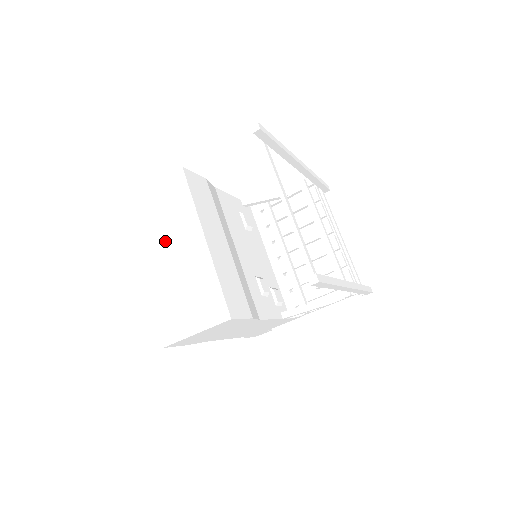
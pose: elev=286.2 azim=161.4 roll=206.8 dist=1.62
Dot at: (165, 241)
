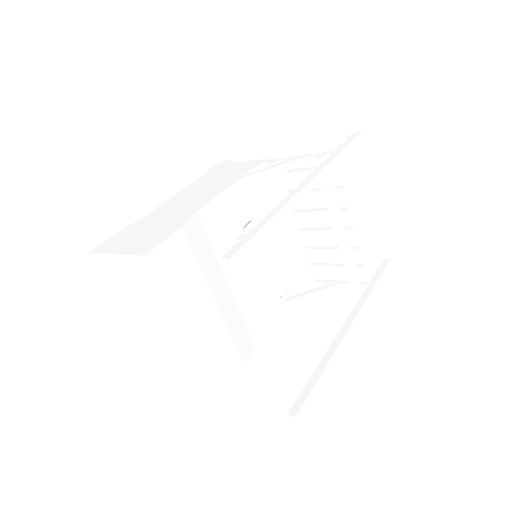
Dot at: (144, 313)
